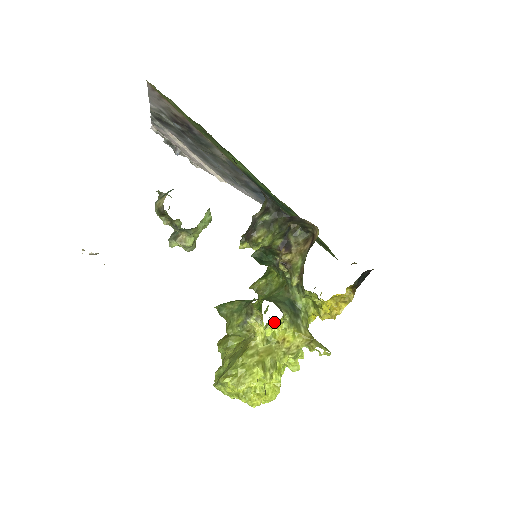
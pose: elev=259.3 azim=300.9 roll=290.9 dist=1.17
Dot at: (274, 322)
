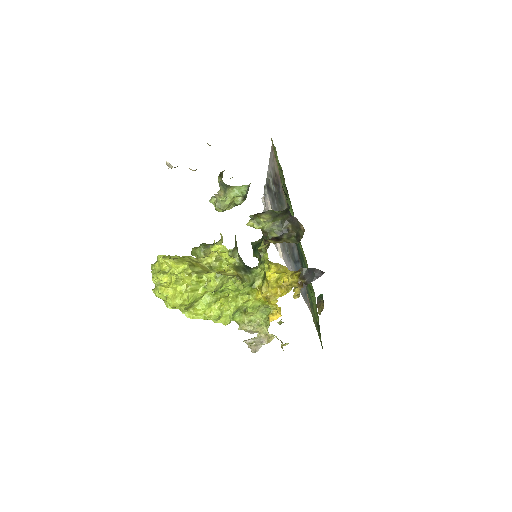
Dot at: (226, 262)
